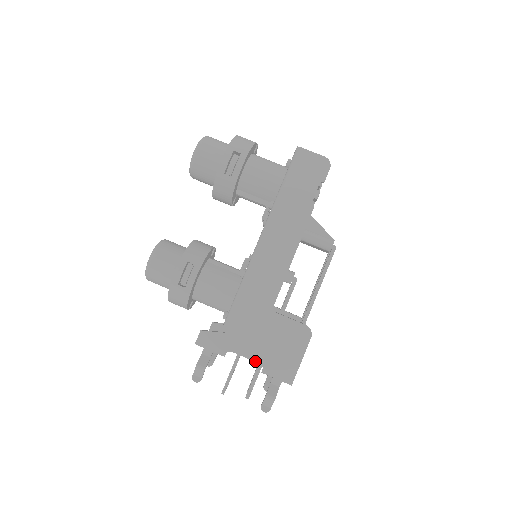
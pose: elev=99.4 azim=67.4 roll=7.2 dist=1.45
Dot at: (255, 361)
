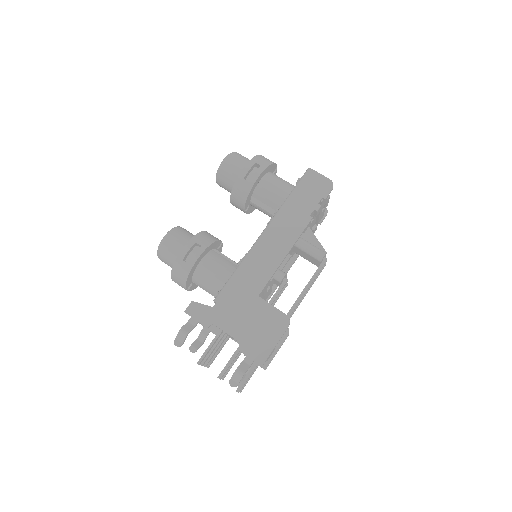
Dot at: (234, 337)
